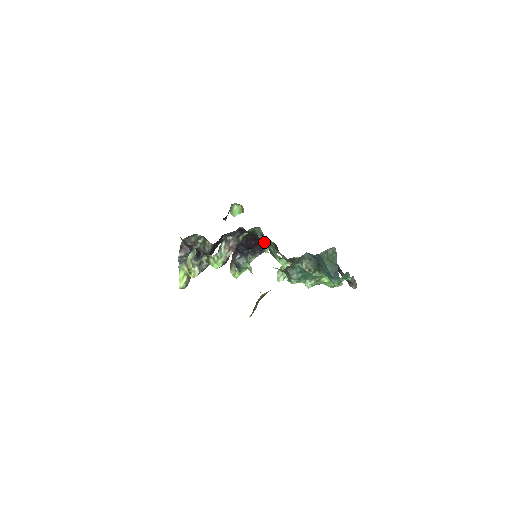
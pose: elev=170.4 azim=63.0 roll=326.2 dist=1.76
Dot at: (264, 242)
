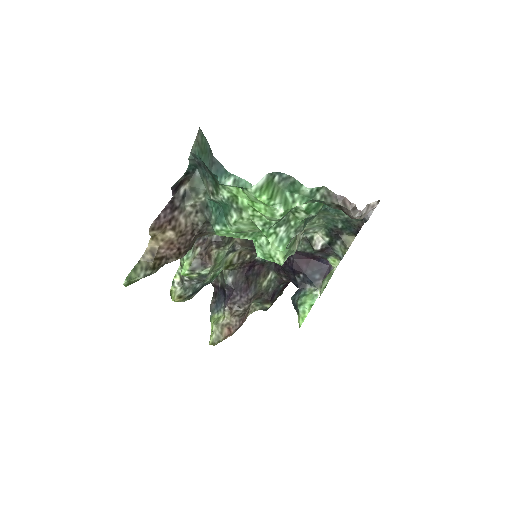
Dot at: occluded
